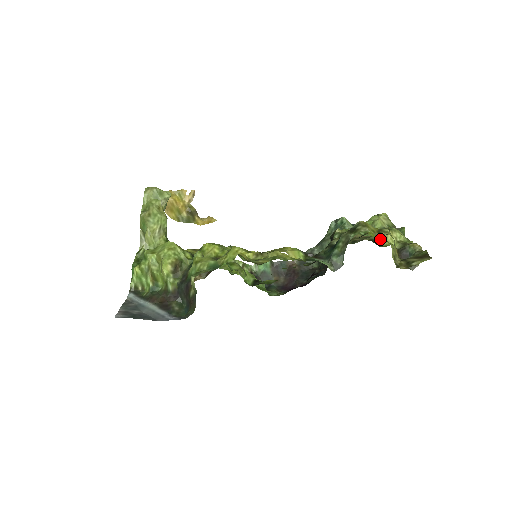
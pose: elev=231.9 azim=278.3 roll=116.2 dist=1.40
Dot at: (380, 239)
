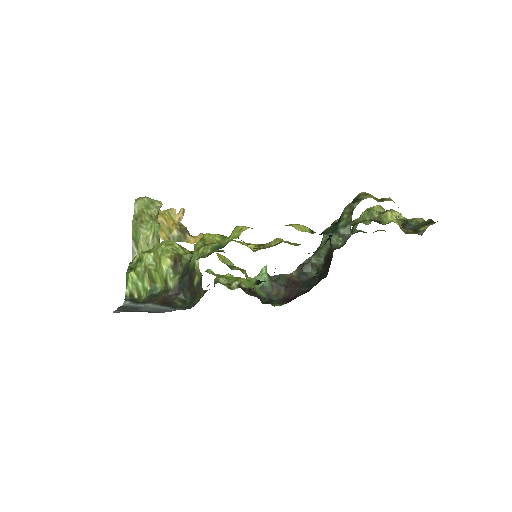
Dot at: (381, 219)
